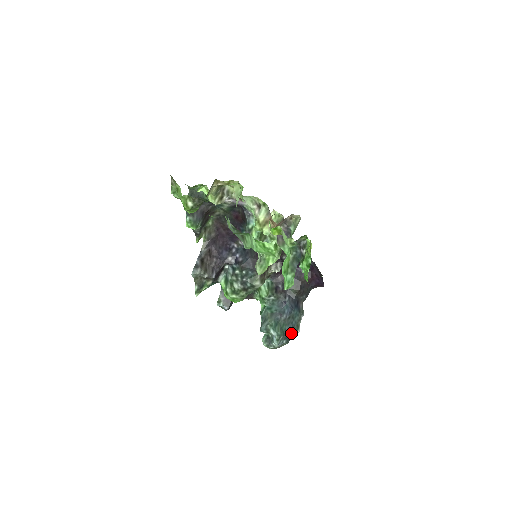
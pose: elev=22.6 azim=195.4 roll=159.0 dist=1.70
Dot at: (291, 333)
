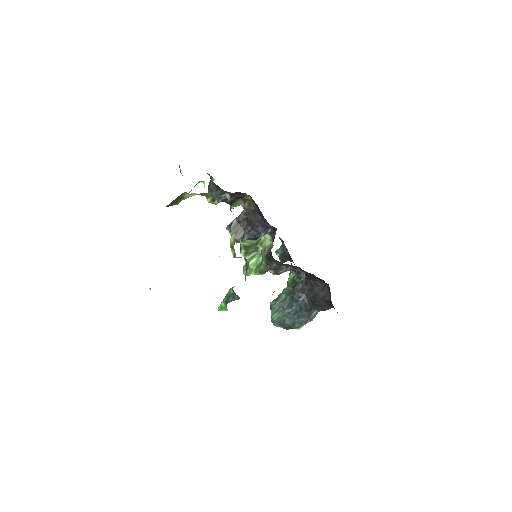
Dot at: (290, 326)
